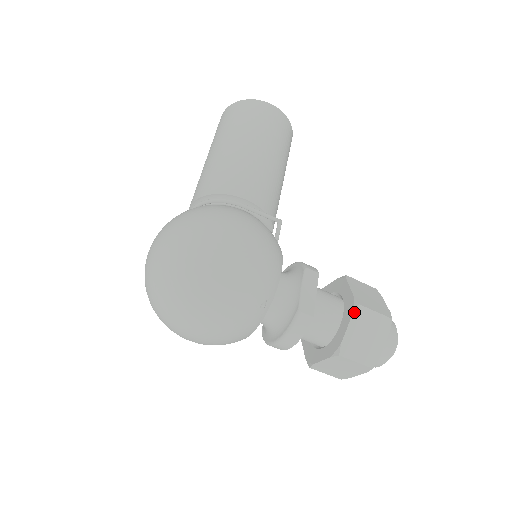
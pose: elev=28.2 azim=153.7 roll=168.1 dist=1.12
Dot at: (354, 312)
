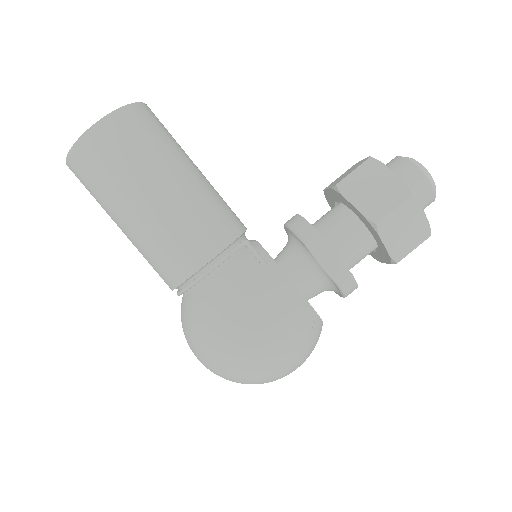
Dot at: (378, 233)
